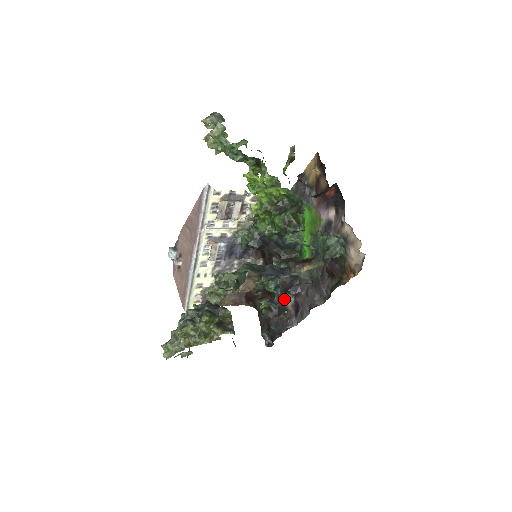
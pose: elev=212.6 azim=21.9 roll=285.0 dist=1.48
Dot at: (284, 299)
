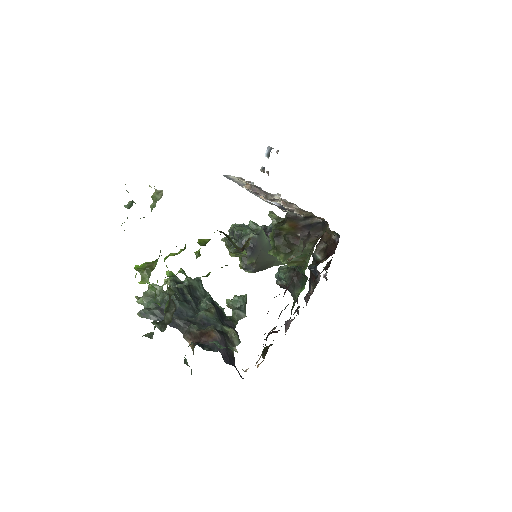
Dot at: occluded
